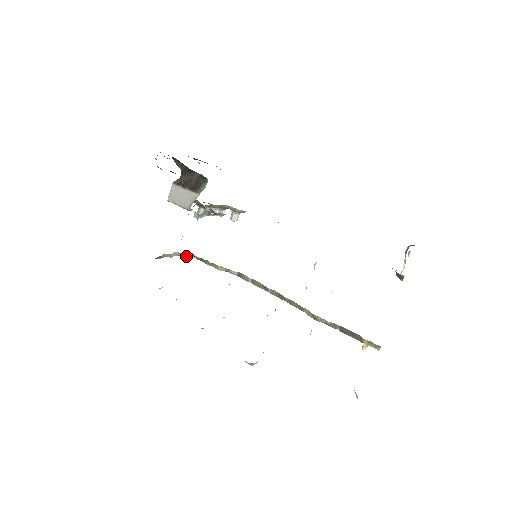
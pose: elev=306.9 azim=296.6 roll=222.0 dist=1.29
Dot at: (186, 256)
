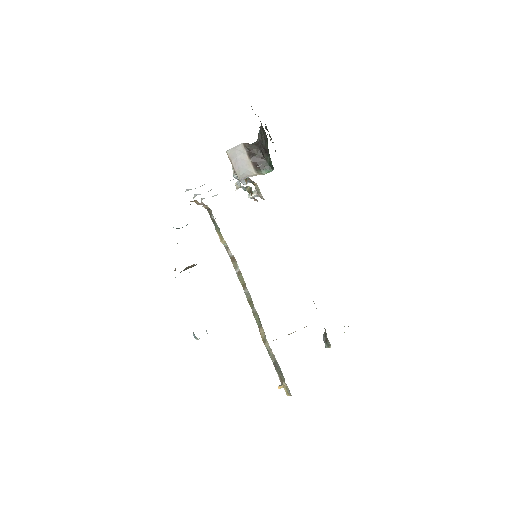
Dot at: (204, 206)
